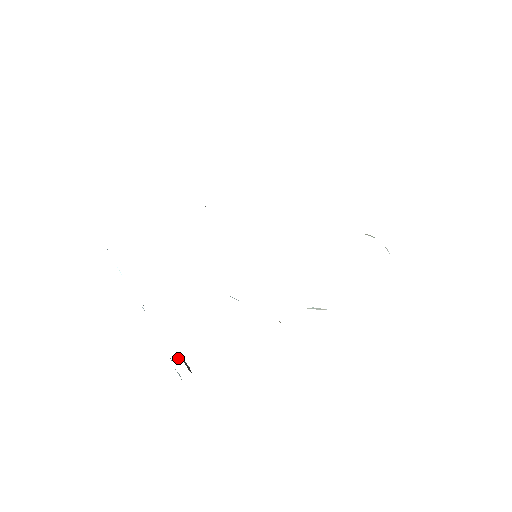
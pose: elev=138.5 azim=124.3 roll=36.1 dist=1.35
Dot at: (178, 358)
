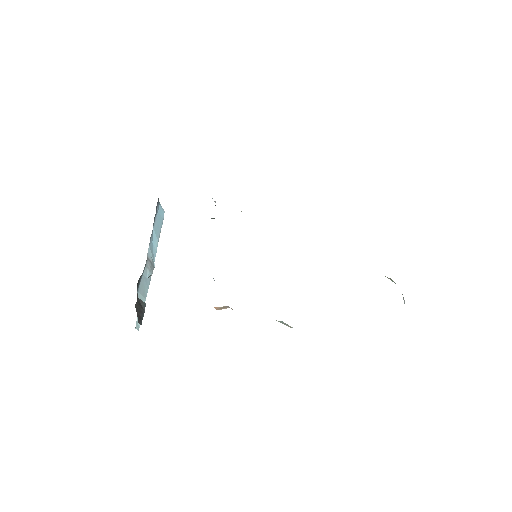
Dot at: (142, 301)
